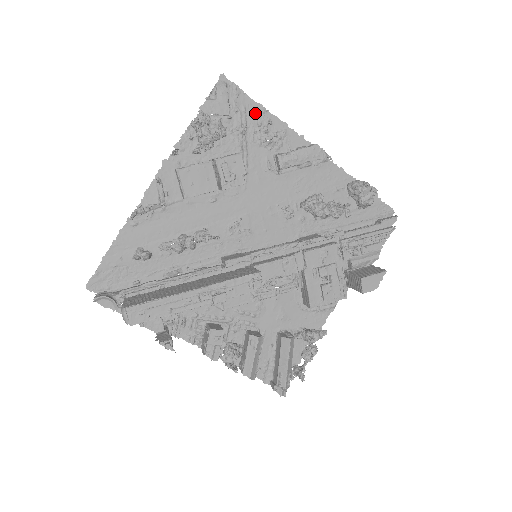
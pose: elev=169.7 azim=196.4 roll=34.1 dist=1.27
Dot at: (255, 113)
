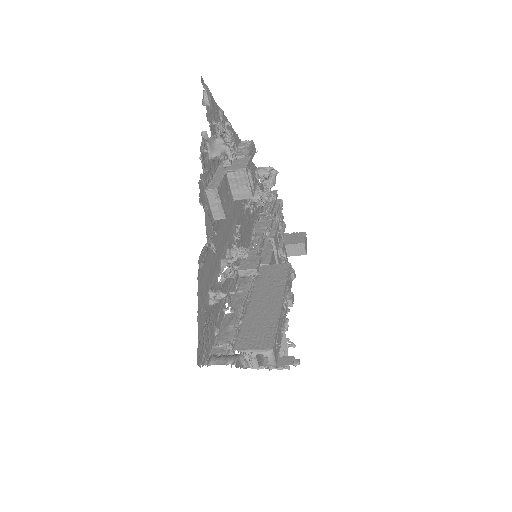
Dot at: (219, 116)
